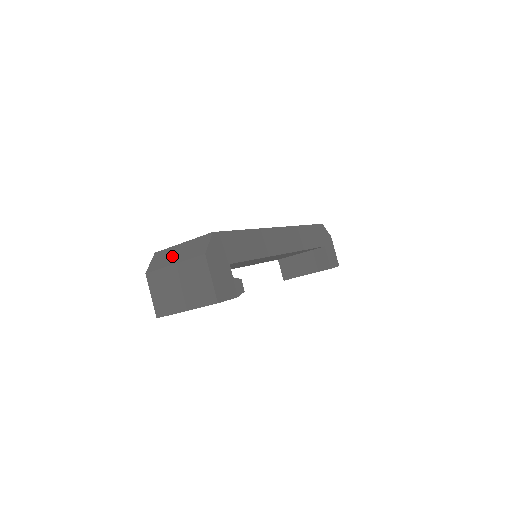
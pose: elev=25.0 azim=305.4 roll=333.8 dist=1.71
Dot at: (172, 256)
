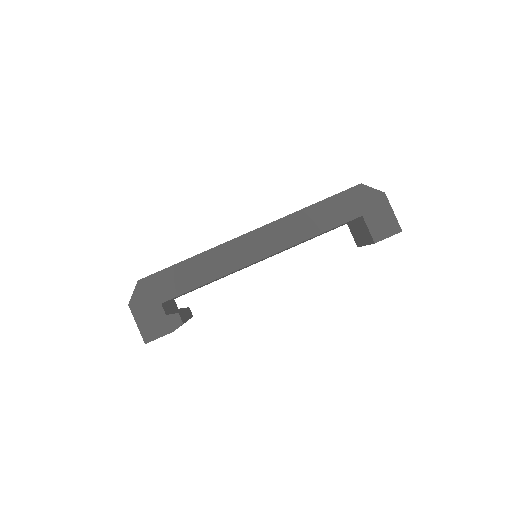
Dot at: occluded
